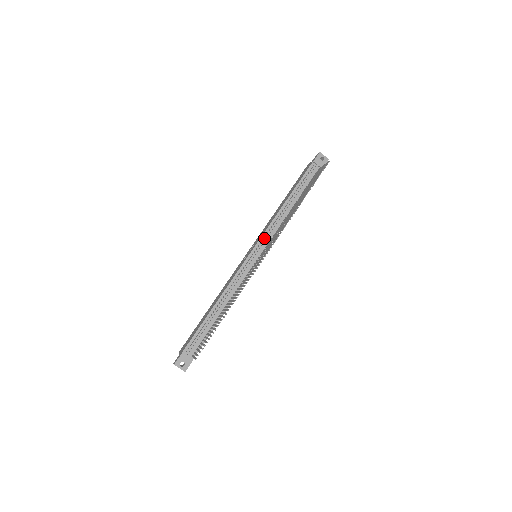
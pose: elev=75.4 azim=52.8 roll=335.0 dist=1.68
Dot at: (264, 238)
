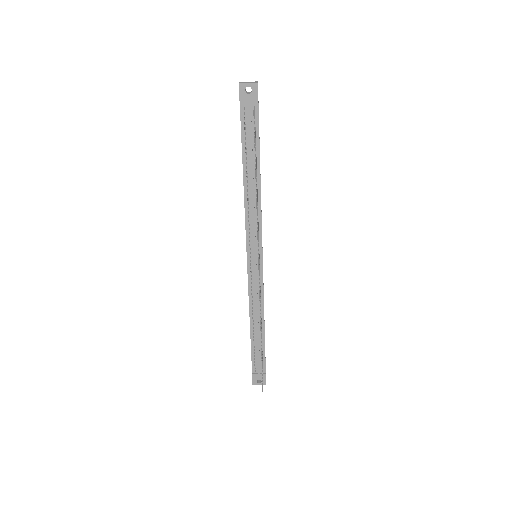
Dot at: (250, 237)
